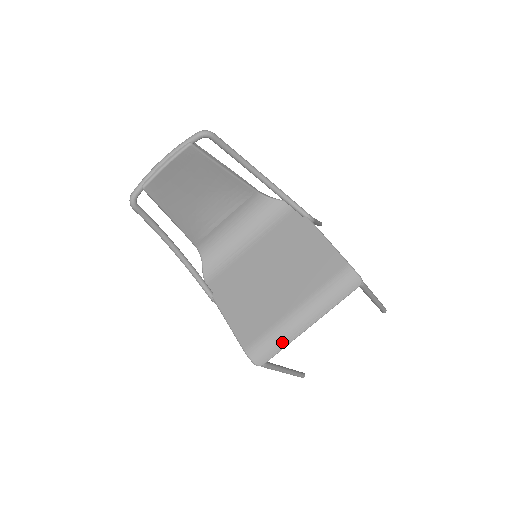
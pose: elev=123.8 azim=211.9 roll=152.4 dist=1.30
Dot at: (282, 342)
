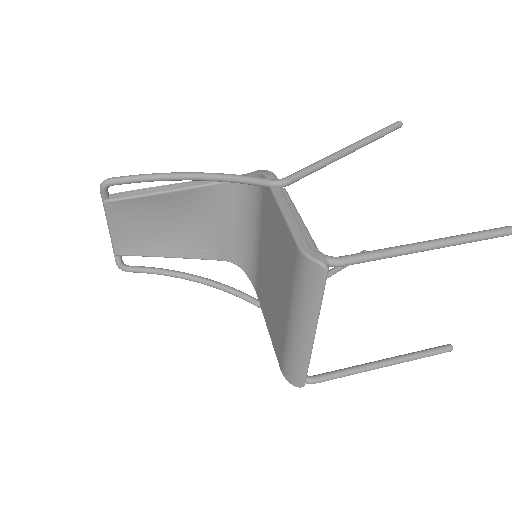
Dot at: (300, 360)
